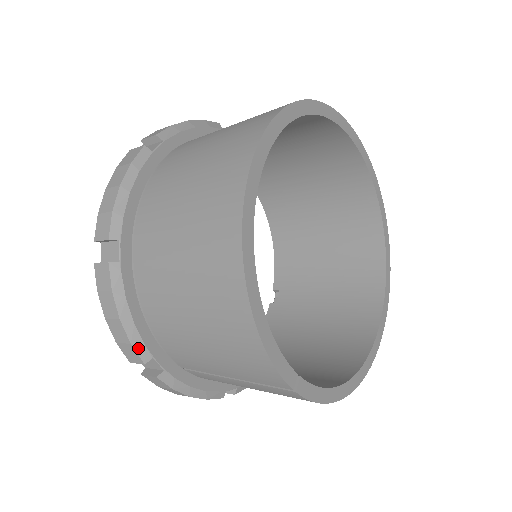
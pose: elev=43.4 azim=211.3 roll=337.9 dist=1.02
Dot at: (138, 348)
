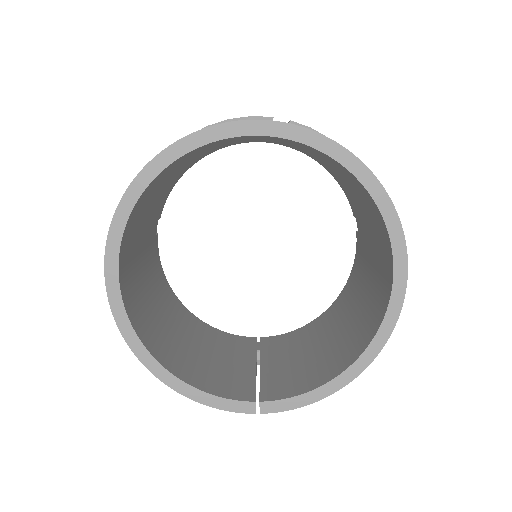
Dot at: occluded
